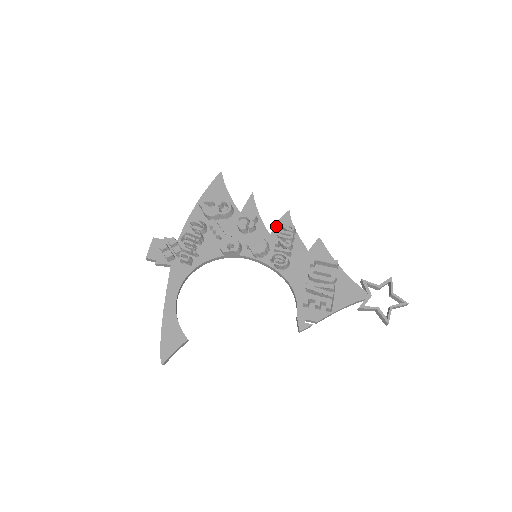
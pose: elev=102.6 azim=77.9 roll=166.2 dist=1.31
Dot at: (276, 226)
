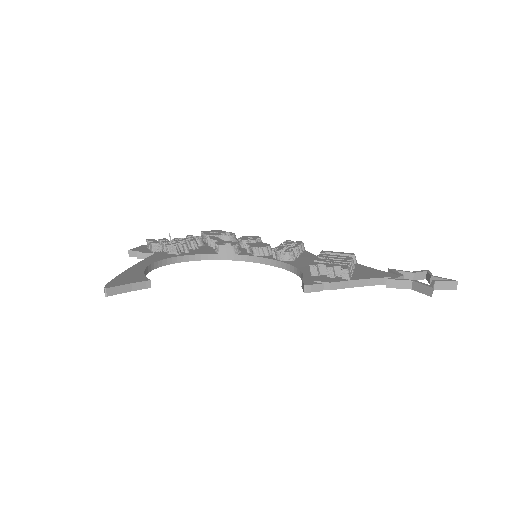
Dot at: occluded
